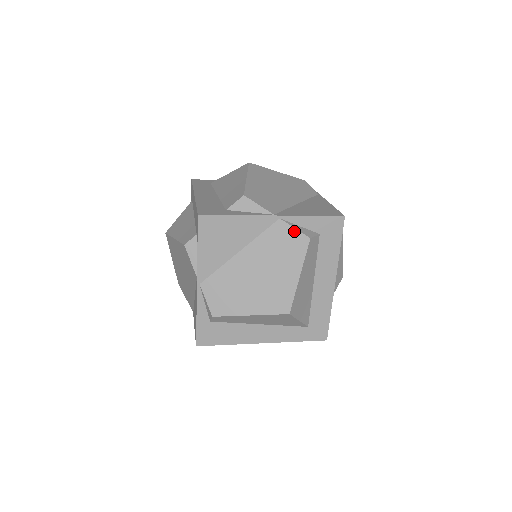
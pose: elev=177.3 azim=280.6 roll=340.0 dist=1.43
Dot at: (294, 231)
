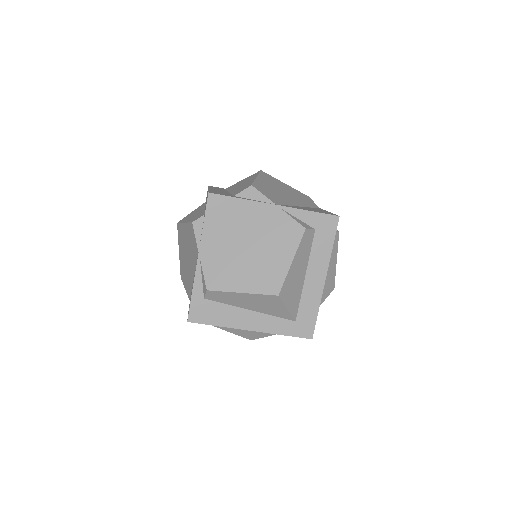
Dot at: (292, 221)
